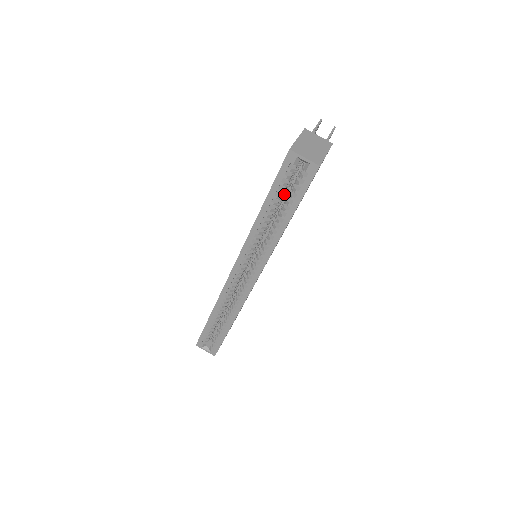
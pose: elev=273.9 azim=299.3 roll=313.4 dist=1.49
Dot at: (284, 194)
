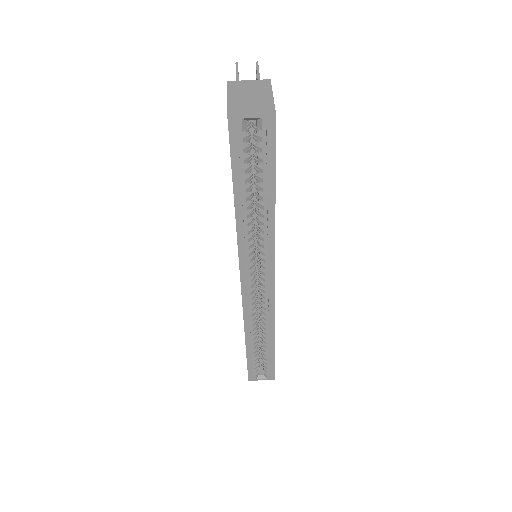
Dot at: (250, 172)
